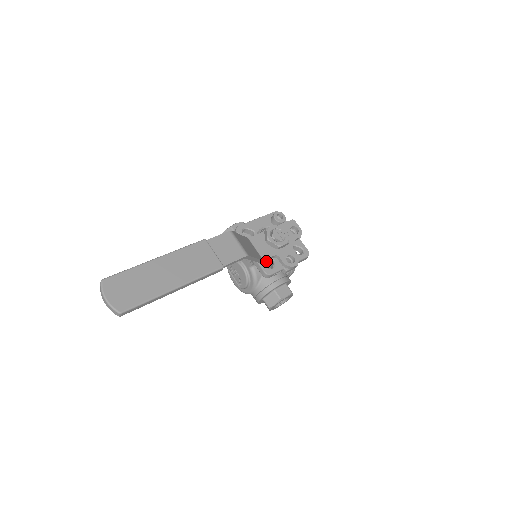
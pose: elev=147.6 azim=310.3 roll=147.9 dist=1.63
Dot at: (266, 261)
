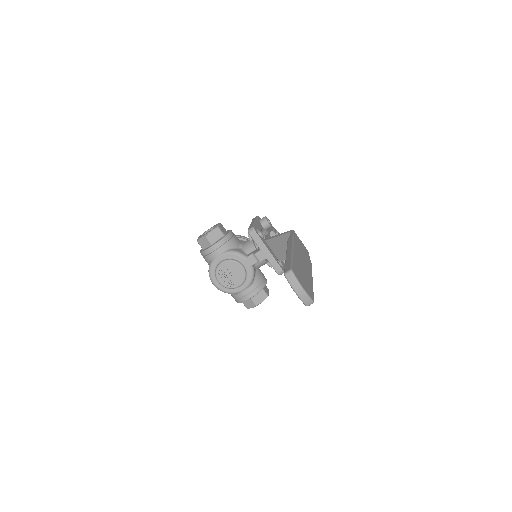
Dot at: (265, 261)
